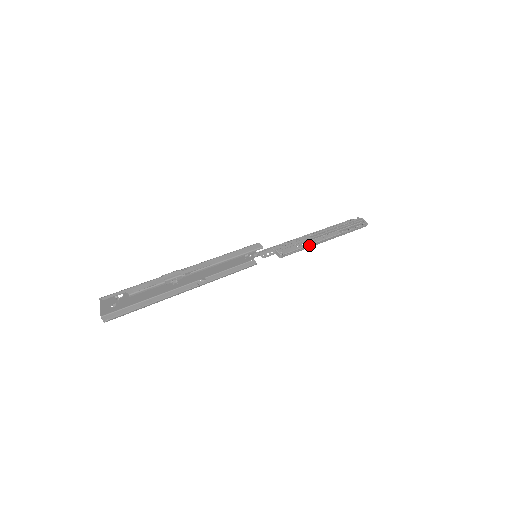
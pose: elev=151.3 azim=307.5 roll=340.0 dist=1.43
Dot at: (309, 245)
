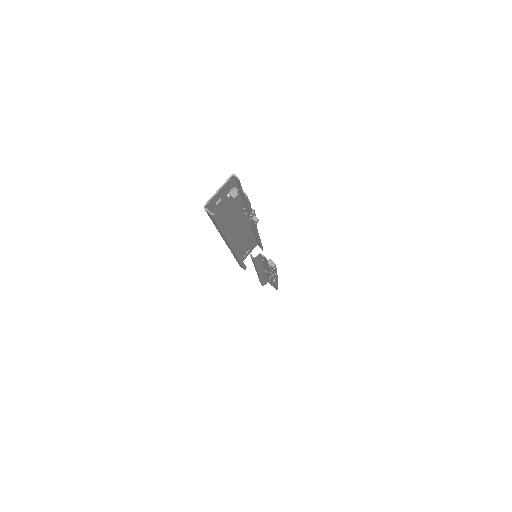
Dot at: (276, 272)
